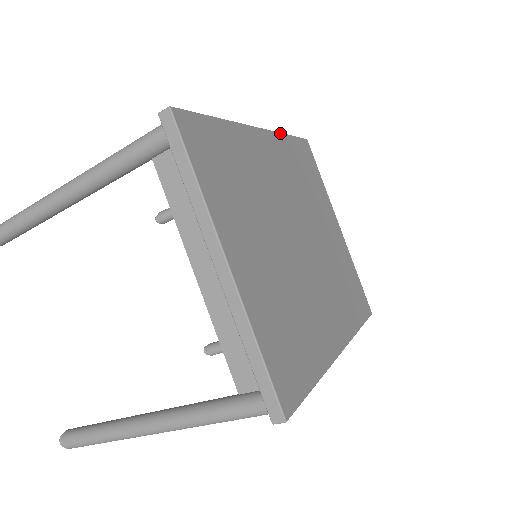
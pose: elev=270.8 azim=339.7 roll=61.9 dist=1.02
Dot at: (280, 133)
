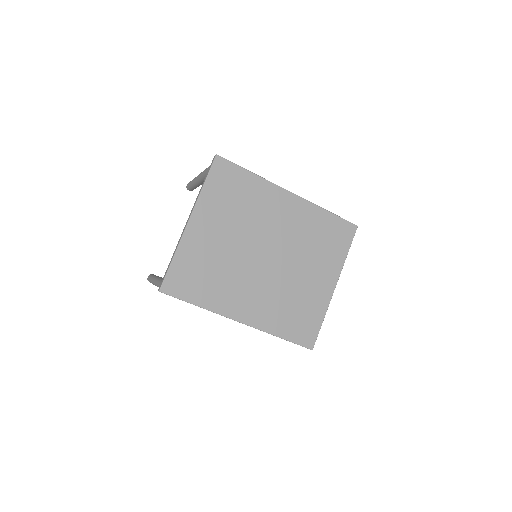
Dot at: (318, 206)
